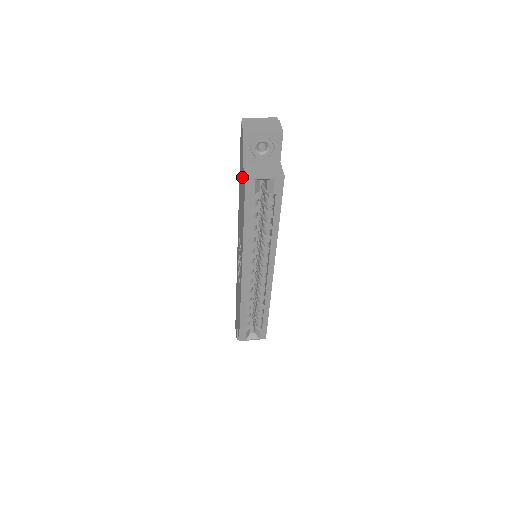
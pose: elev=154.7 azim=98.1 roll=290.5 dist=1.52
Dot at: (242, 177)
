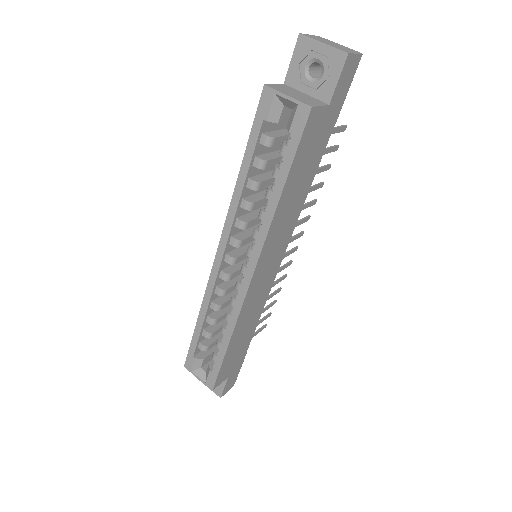
Dot at: occluded
